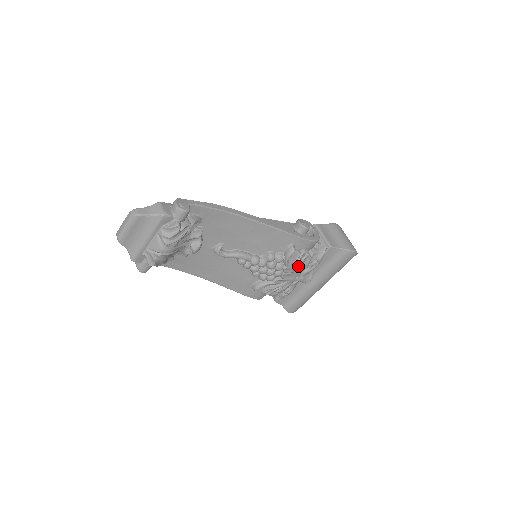
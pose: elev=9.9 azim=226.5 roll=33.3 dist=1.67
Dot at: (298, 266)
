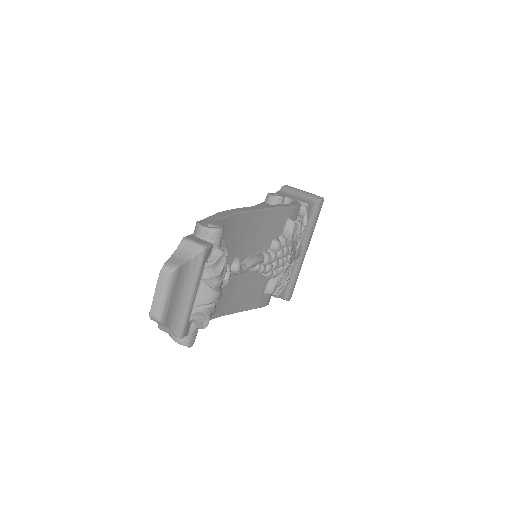
Dot at: (296, 241)
